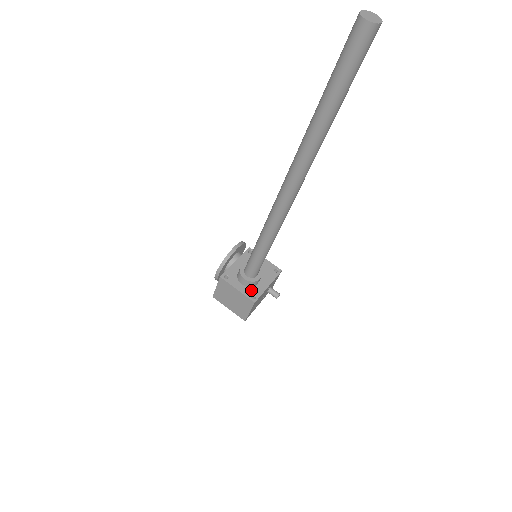
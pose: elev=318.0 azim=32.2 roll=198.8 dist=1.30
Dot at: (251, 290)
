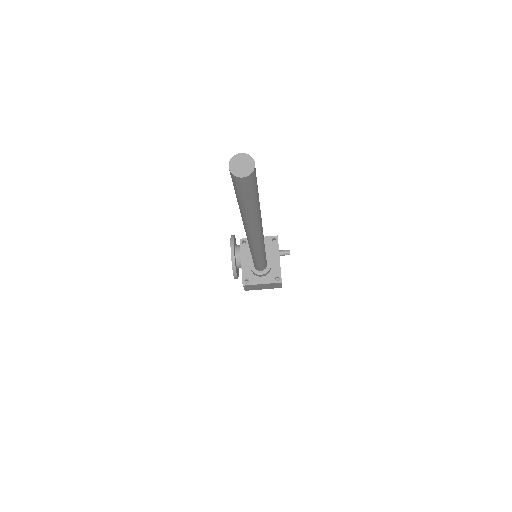
Dot at: (271, 275)
